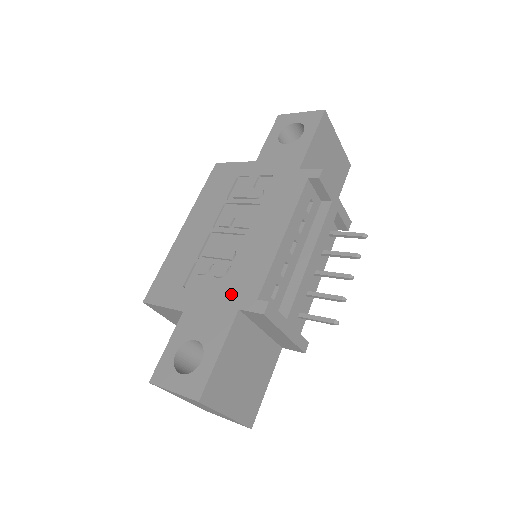
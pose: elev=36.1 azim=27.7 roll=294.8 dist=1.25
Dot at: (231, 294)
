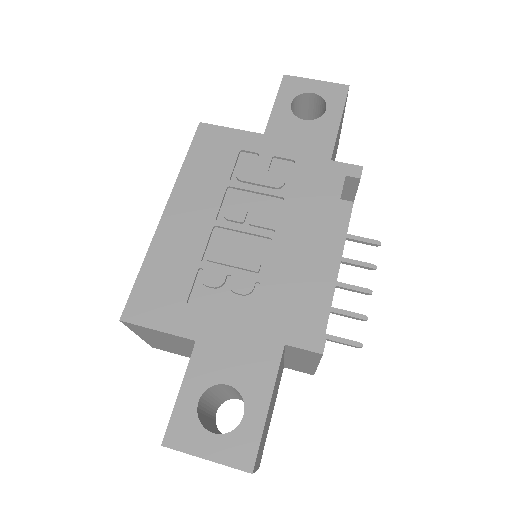
Dot at: (268, 322)
